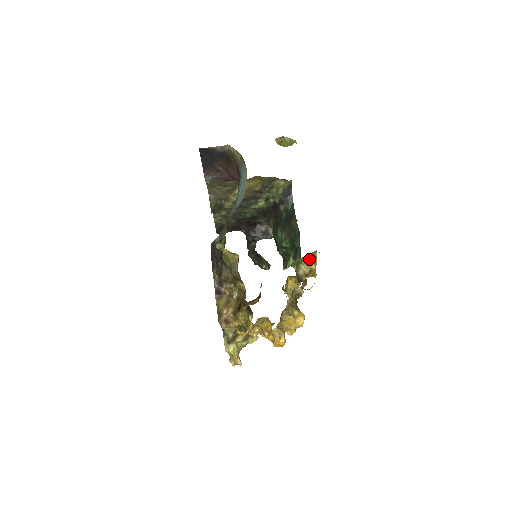
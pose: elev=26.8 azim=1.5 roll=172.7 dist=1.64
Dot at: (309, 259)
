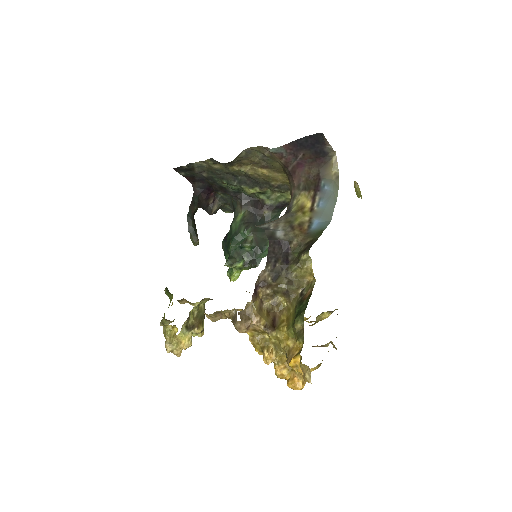
Dot at: (330, 313)
